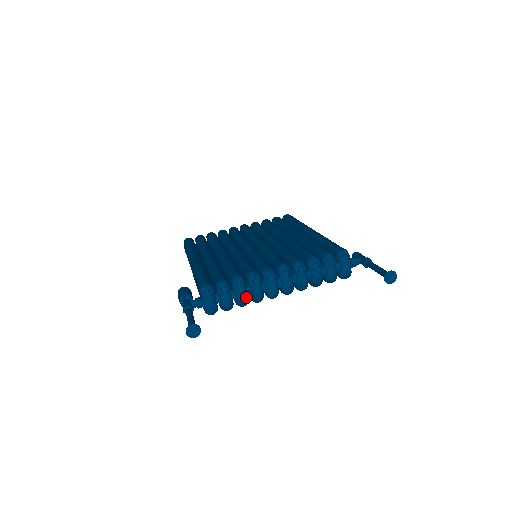
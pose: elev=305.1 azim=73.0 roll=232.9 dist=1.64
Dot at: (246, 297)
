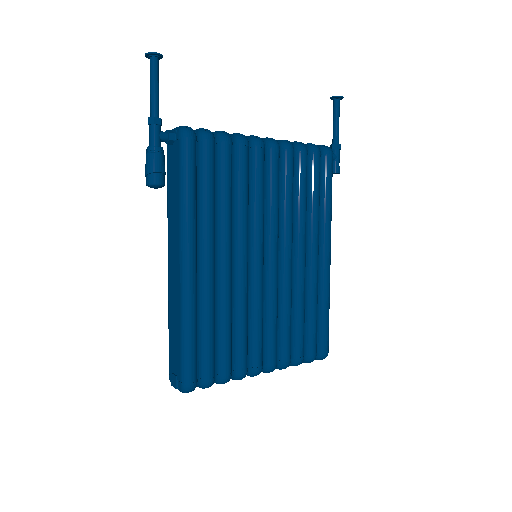
Dot at: occluded
